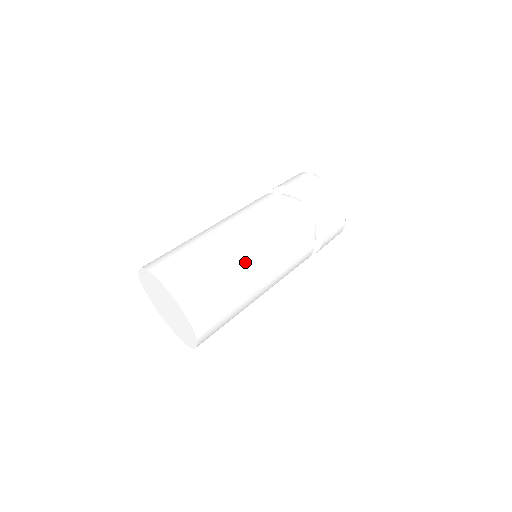
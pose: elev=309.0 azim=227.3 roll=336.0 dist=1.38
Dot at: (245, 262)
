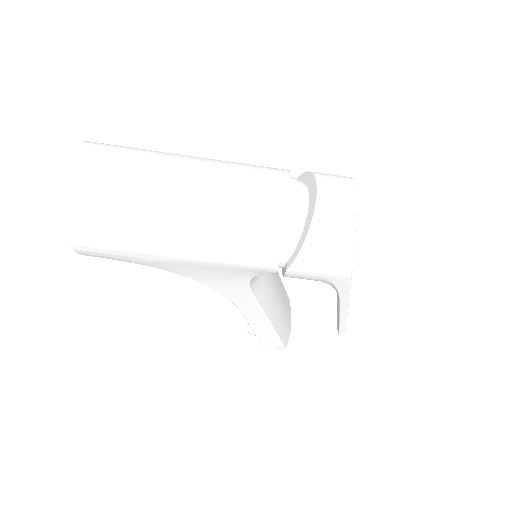
Dot at: (166, 188)
